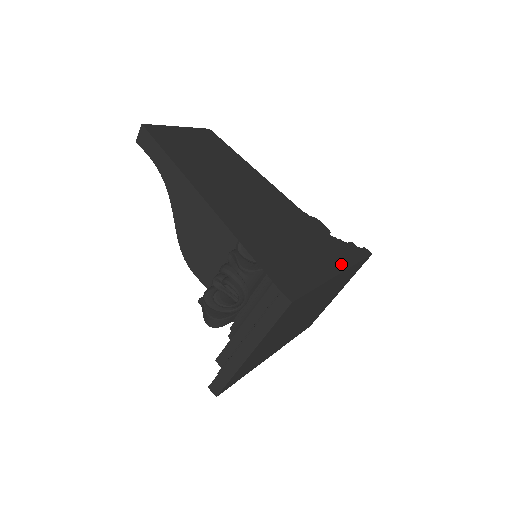
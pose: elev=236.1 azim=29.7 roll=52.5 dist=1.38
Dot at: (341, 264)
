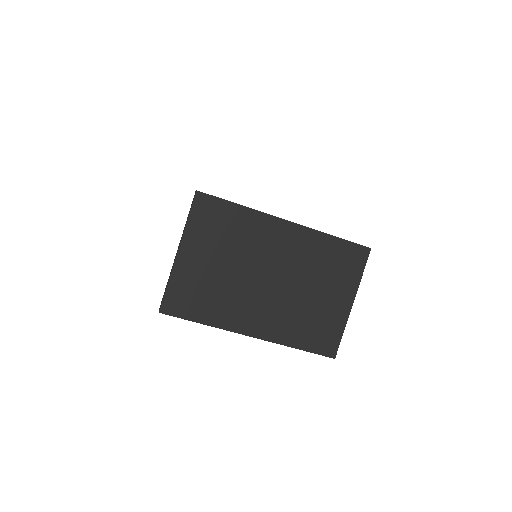
Dot at: occluded
